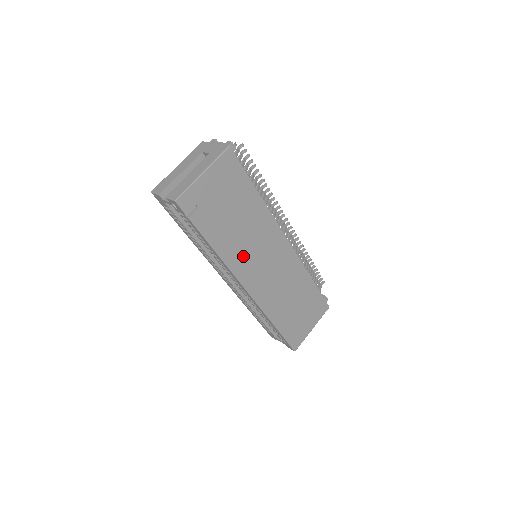
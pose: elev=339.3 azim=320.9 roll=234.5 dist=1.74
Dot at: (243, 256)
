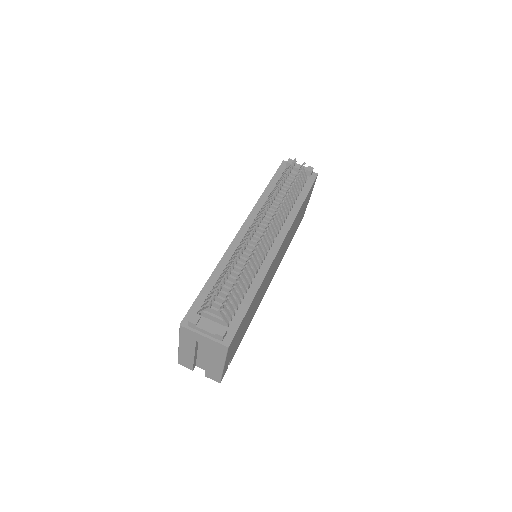
Dot at: (261, 297)
